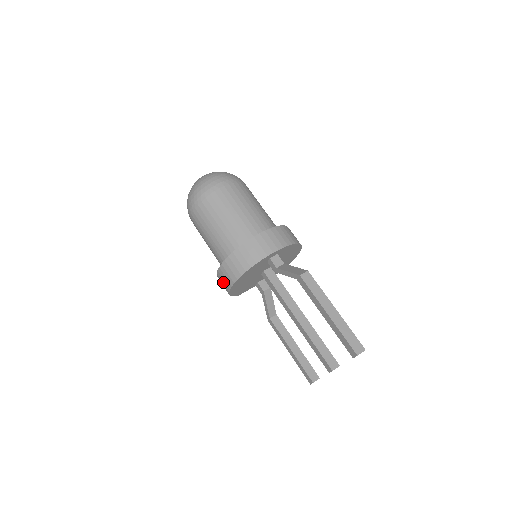
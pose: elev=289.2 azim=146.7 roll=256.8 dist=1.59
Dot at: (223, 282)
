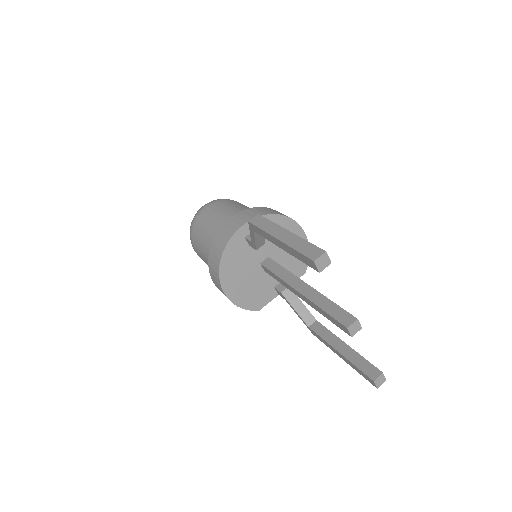
Dot at: occluded
